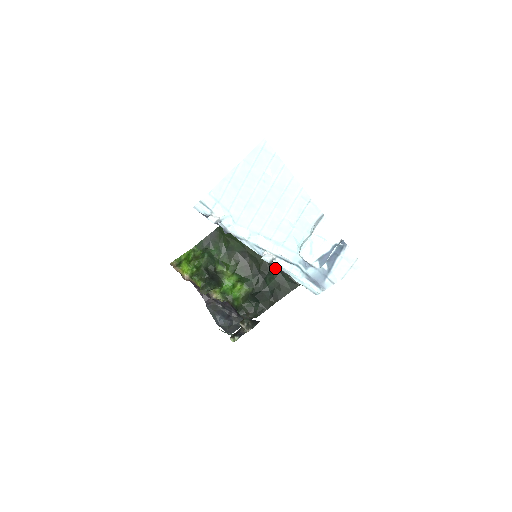
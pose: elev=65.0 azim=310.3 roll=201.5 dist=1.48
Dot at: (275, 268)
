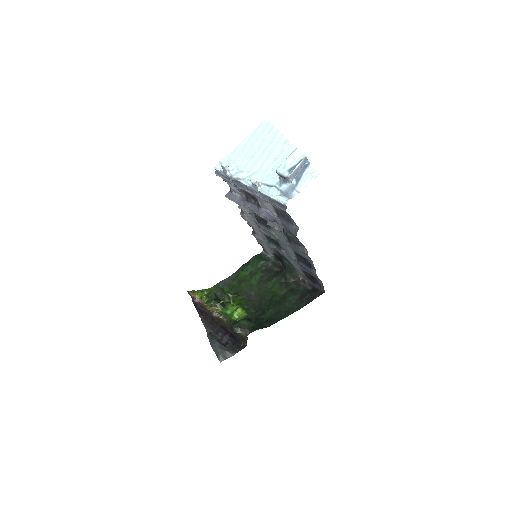
Dot at: (274, 301)
